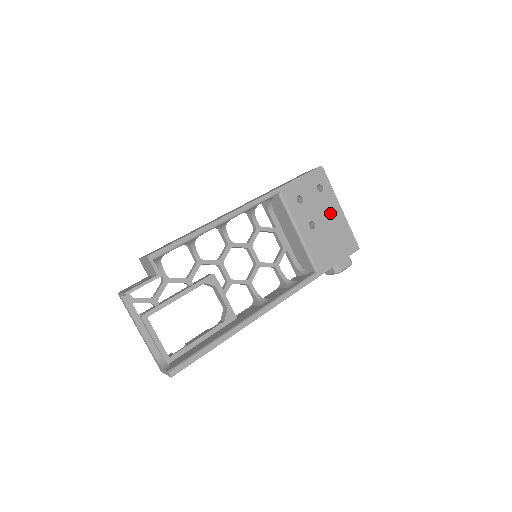
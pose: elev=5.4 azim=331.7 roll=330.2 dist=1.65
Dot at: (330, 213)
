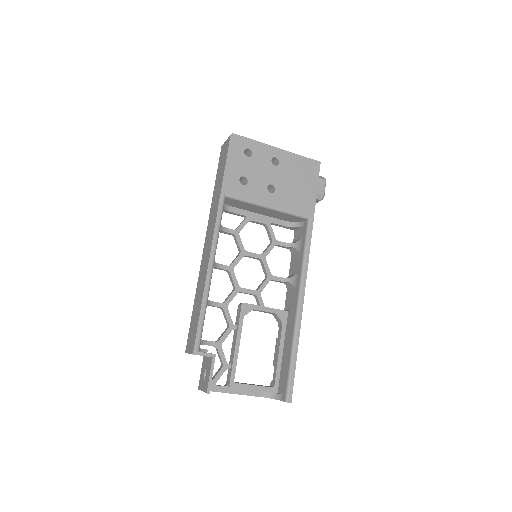
Dot at: (273, 160)
